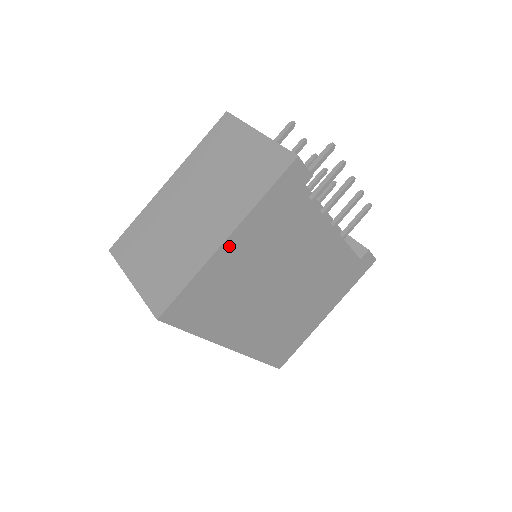
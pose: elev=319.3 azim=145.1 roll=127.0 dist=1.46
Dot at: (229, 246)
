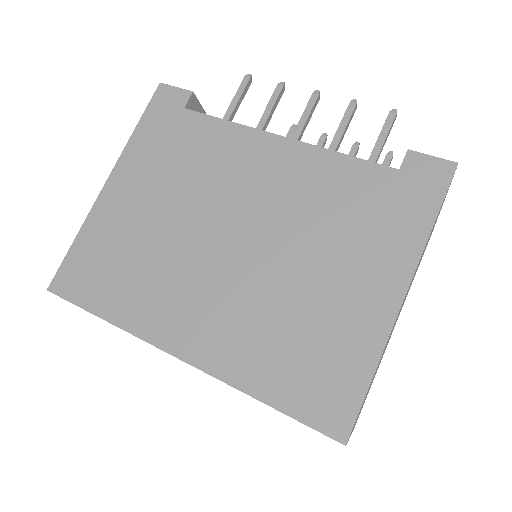
Dot at: (112, 190)
